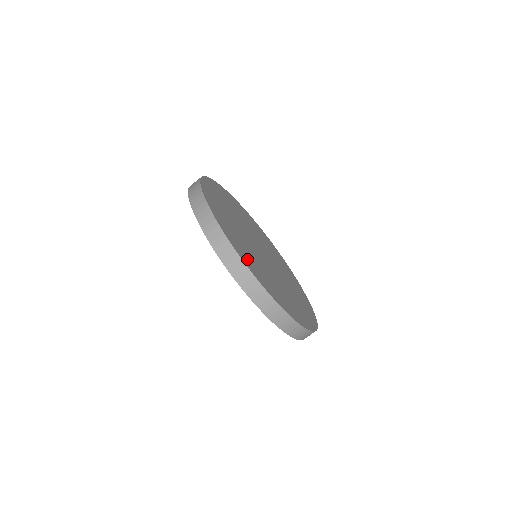
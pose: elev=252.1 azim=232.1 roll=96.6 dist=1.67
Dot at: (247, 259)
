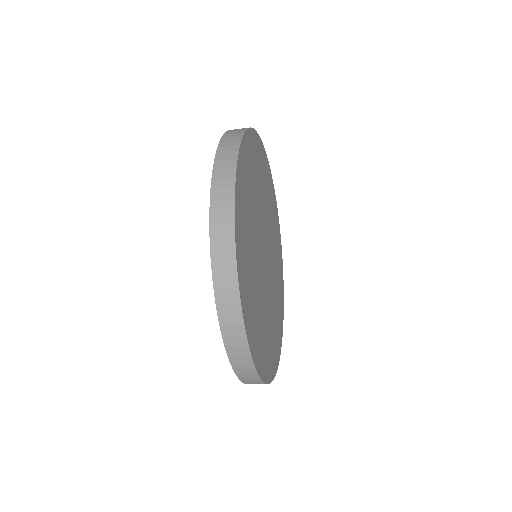
Dot at: (274, 354)
